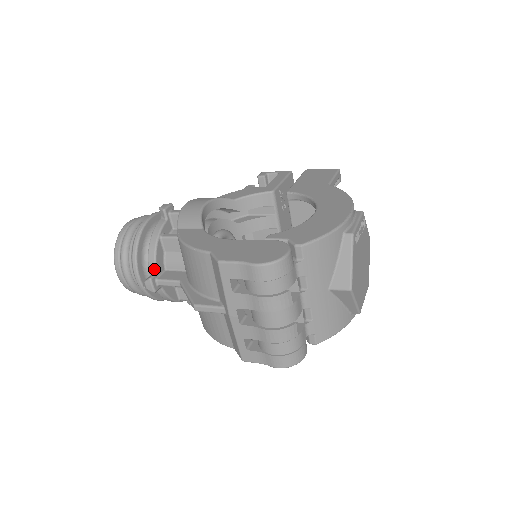
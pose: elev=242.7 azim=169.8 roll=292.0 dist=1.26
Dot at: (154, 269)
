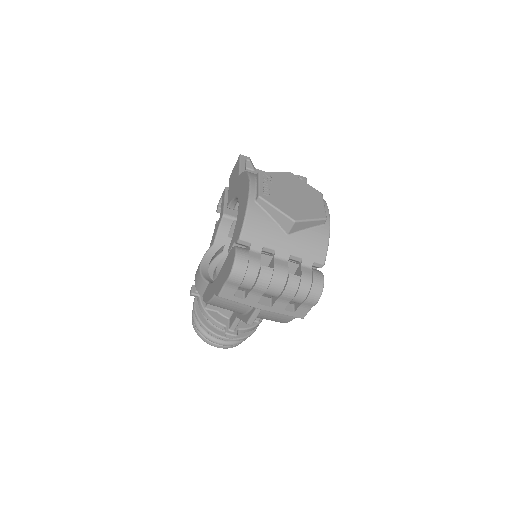
Dot at: (222, 326)
